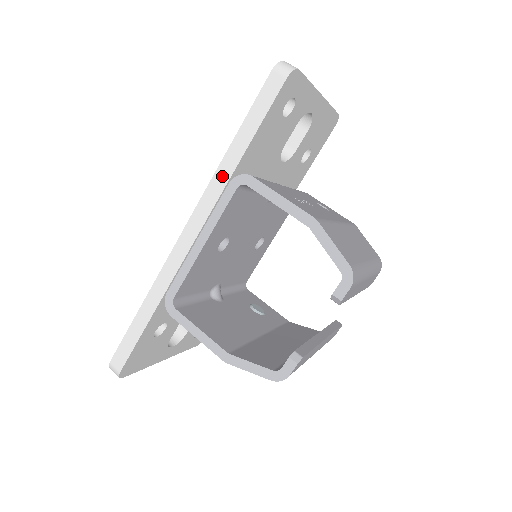
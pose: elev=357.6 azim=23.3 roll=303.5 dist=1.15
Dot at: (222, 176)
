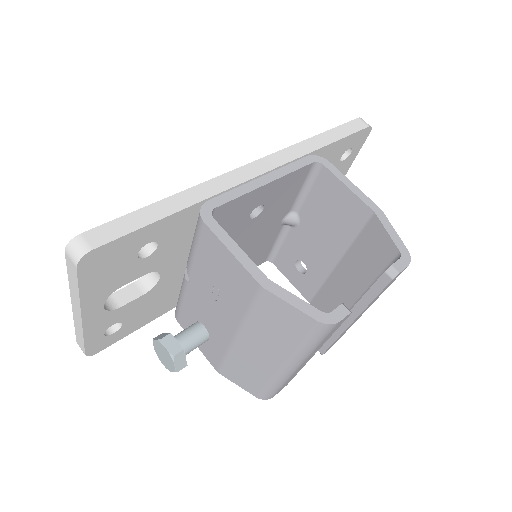
Dot at: (304, 148)
